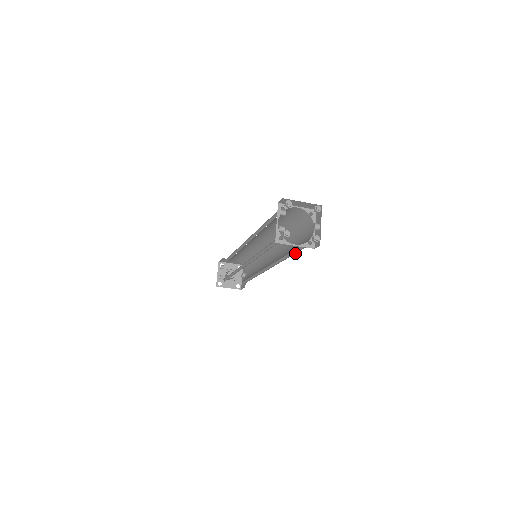
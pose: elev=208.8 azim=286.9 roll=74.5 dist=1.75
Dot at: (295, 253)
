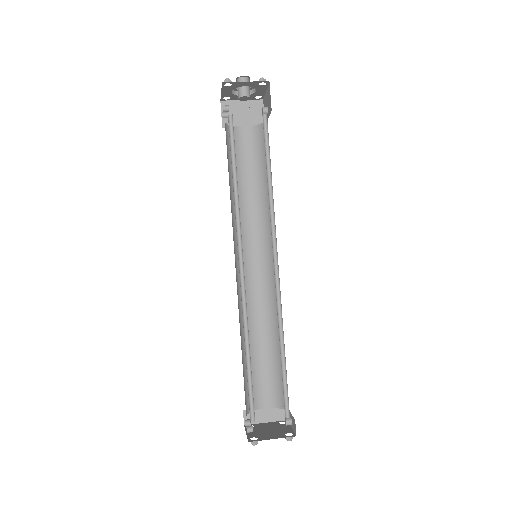
Dot at: (279, 361)
